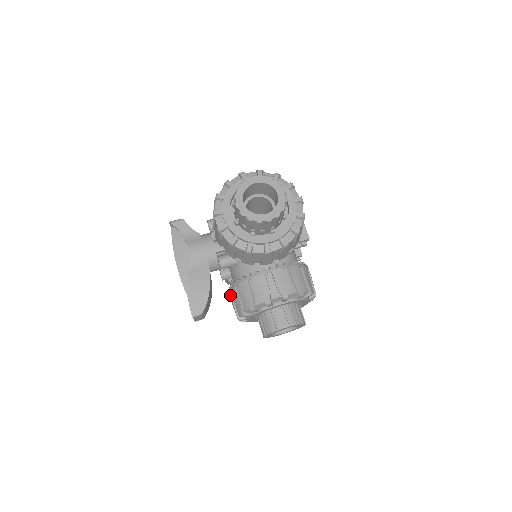
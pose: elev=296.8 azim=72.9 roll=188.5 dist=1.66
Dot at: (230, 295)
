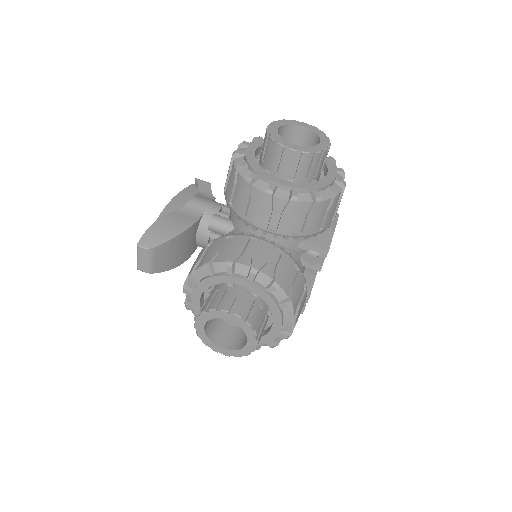
Dot at: occluded
